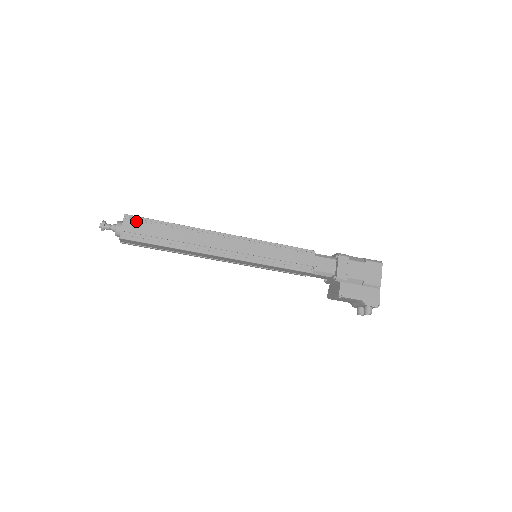
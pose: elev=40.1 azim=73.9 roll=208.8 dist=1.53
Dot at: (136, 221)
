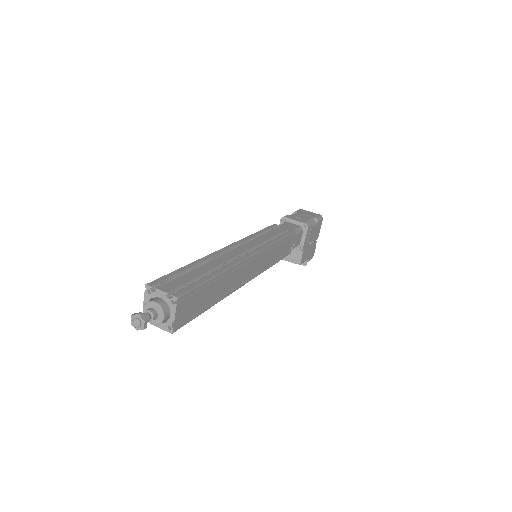
Dot at: (188, 298)
